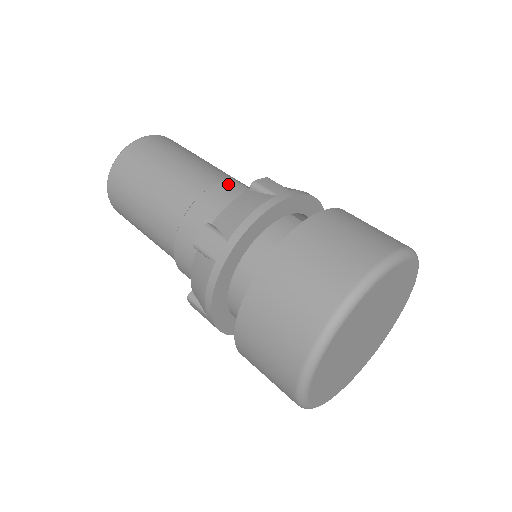
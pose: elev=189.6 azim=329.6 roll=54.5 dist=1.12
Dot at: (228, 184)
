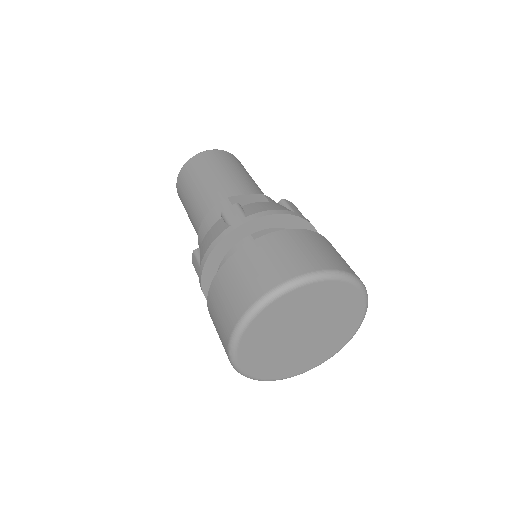
Dot at: (221, 206)
